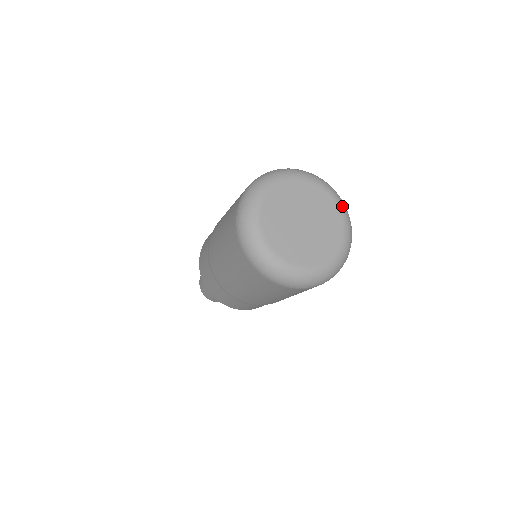
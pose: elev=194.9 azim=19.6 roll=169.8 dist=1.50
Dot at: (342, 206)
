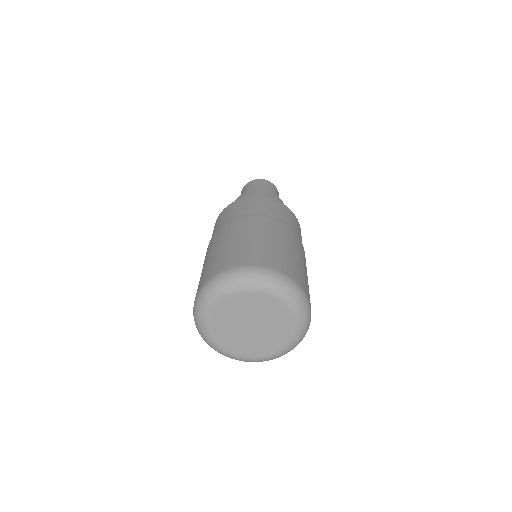
Dot at: (297, 339)
